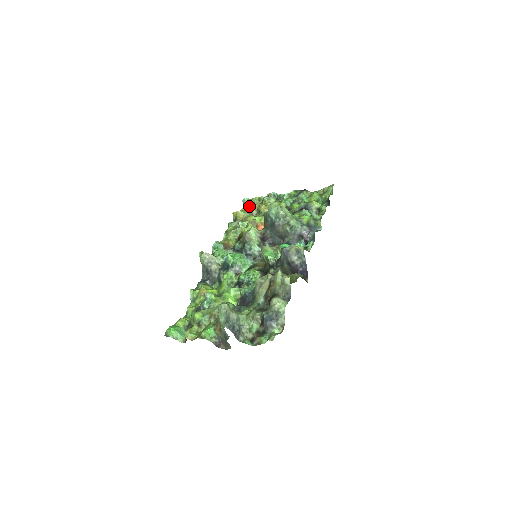
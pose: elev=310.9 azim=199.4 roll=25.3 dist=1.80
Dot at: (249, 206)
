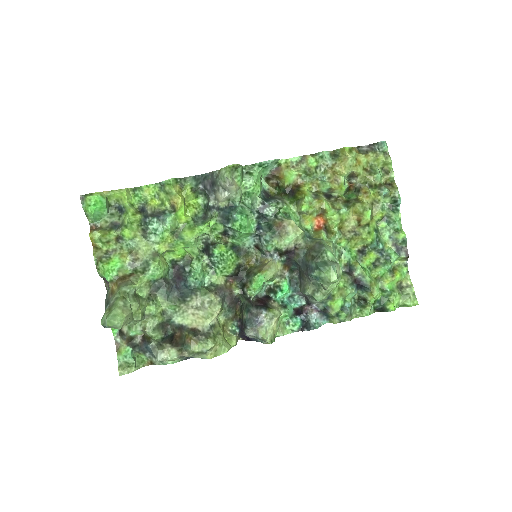
Dot at: (371, 161)
